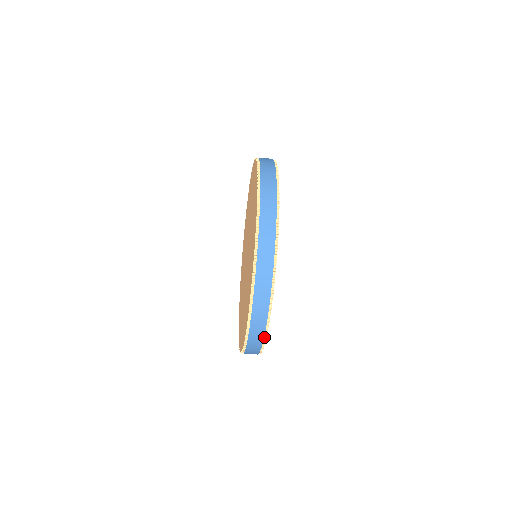
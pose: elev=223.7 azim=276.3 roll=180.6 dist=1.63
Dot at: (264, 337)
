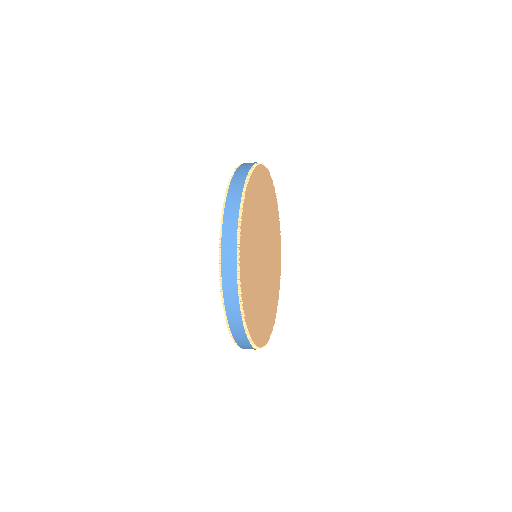
Dot at: occluded
